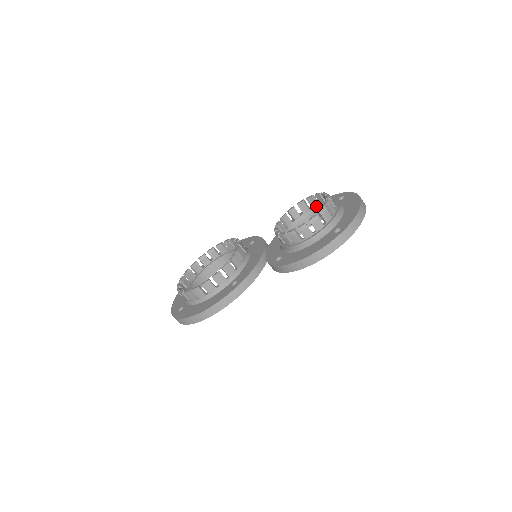
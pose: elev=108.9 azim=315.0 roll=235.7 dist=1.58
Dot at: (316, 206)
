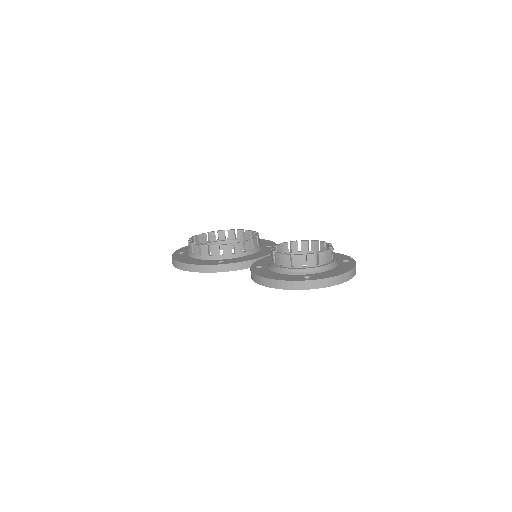
Dot at: occluded
